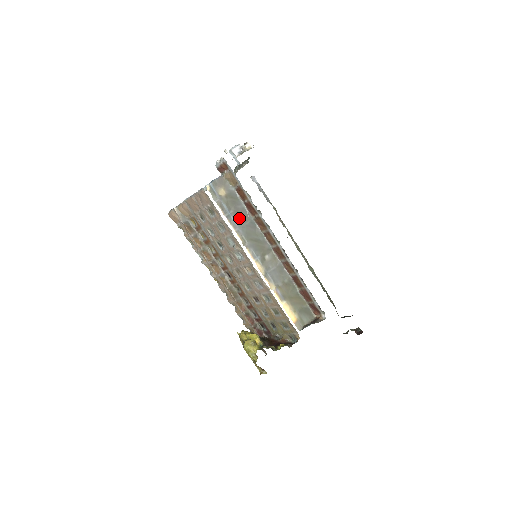
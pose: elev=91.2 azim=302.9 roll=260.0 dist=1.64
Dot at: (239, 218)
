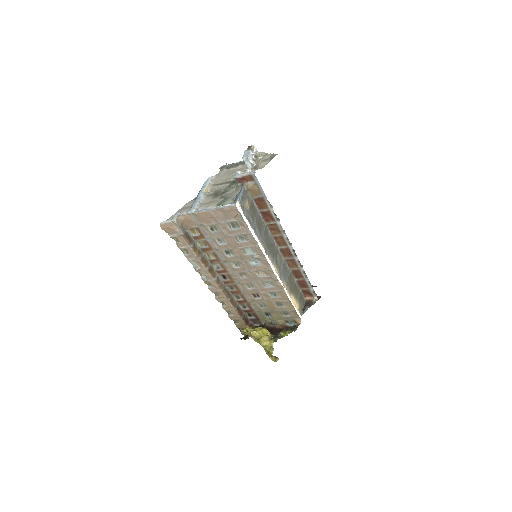
Dot at: (259, 228)
